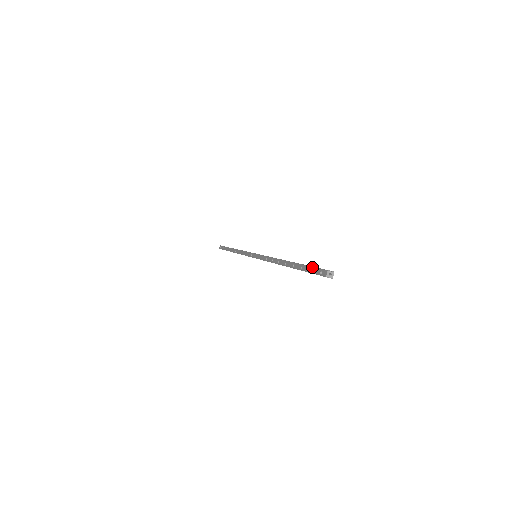
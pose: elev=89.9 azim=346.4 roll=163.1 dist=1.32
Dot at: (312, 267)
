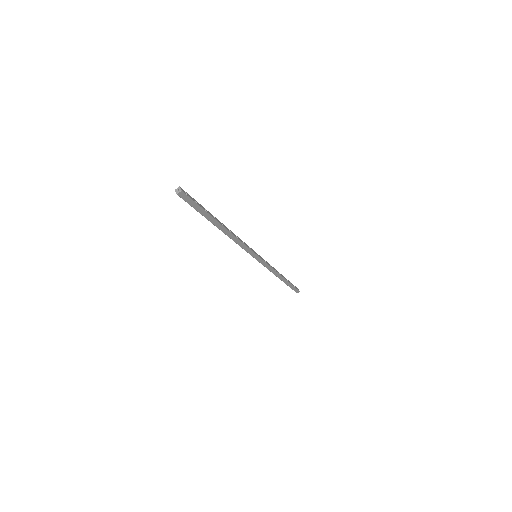
Dot at: (189, 203)
